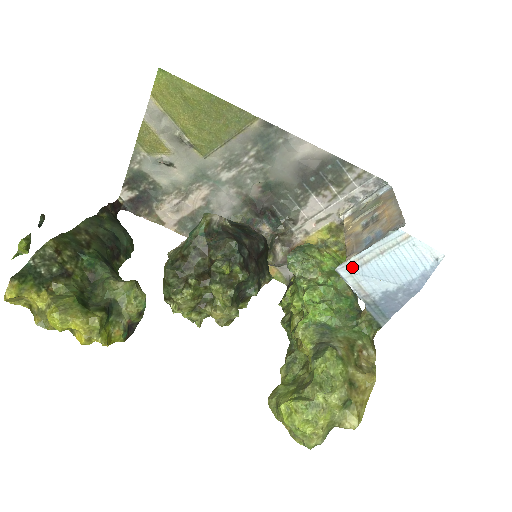
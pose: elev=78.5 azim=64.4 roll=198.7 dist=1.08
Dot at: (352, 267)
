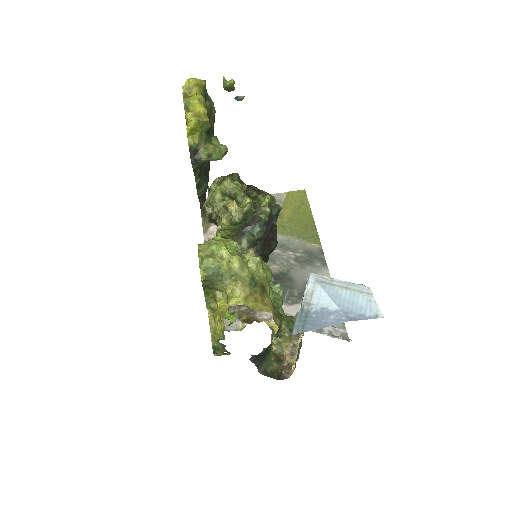
Dot at: (321, 280)
